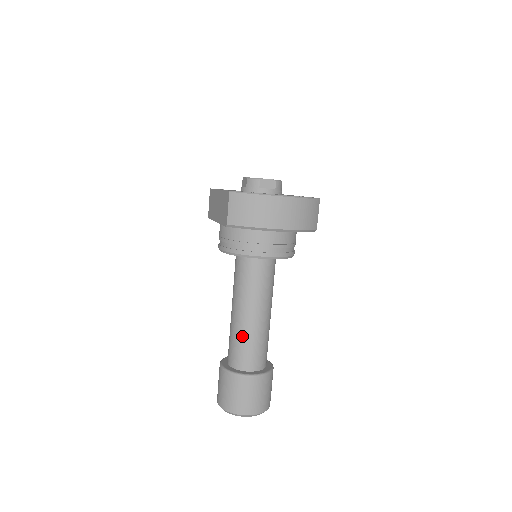
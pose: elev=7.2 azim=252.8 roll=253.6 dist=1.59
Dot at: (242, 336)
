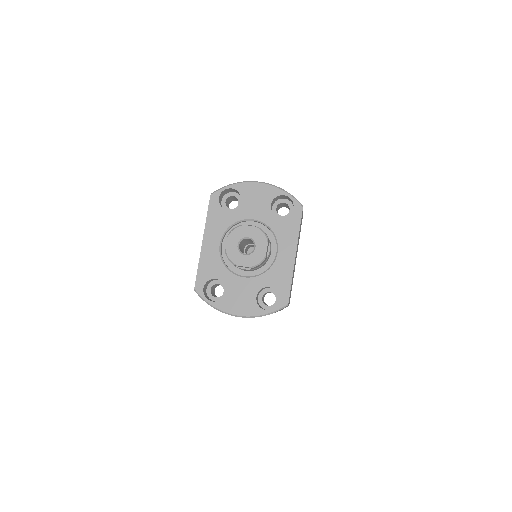
Dot at: occluded
